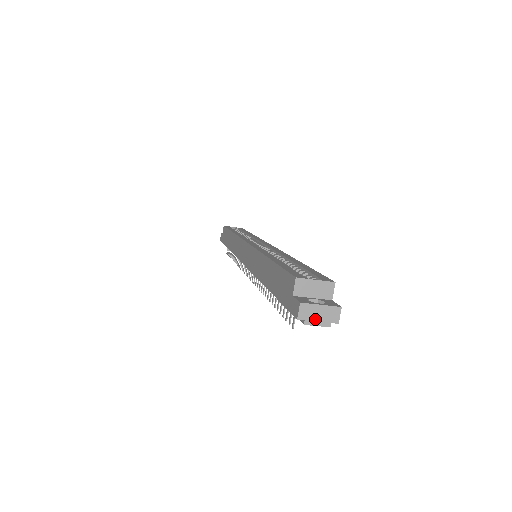
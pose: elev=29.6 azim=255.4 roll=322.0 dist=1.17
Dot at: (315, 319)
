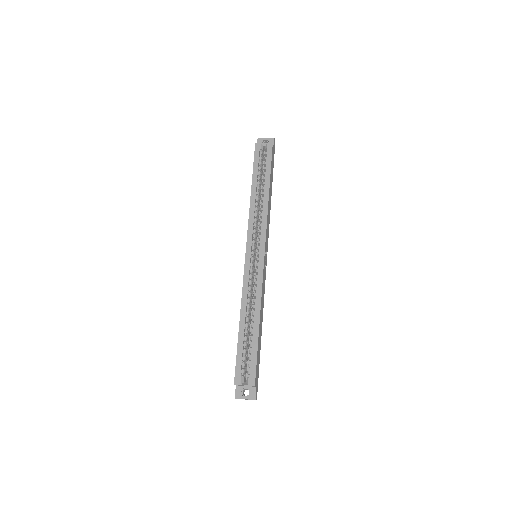
Dot at: (245, 399)
